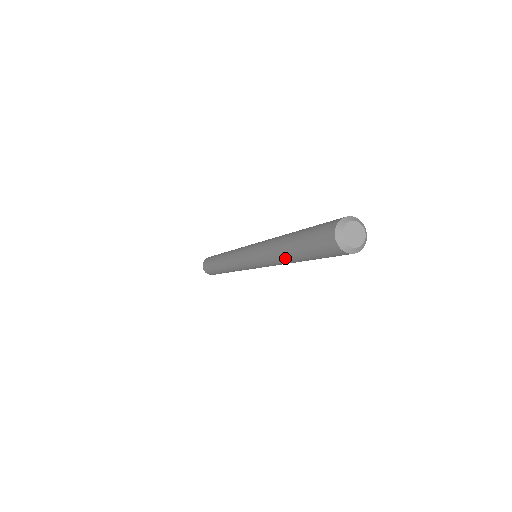
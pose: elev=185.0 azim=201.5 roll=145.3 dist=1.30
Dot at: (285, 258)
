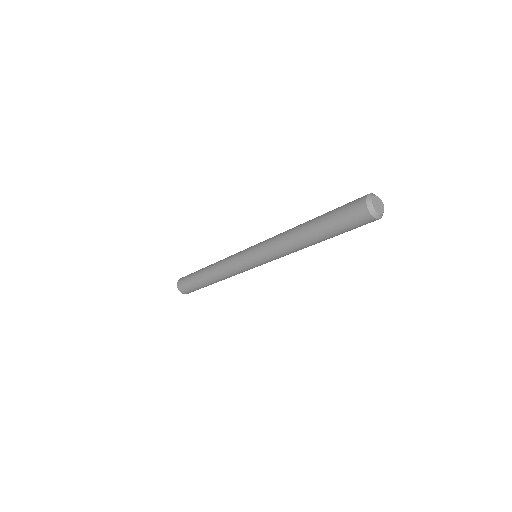
Dot at: (302, 239)
